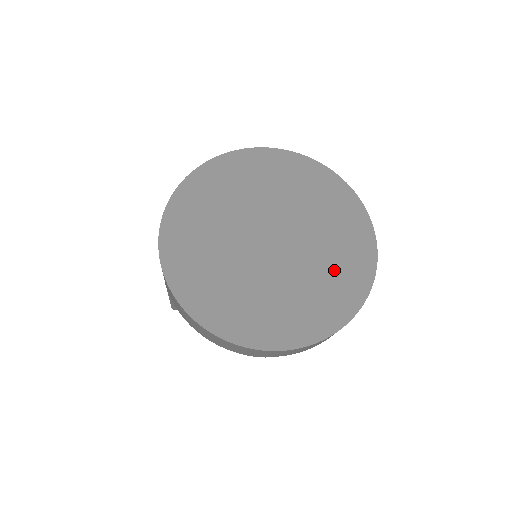
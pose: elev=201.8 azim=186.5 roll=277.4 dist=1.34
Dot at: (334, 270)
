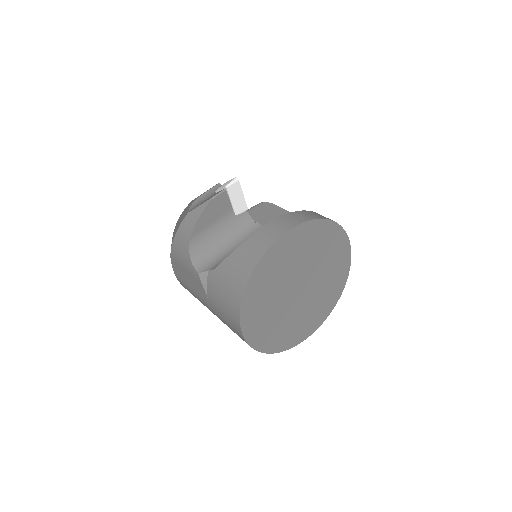
Dot at: (332, 278)
